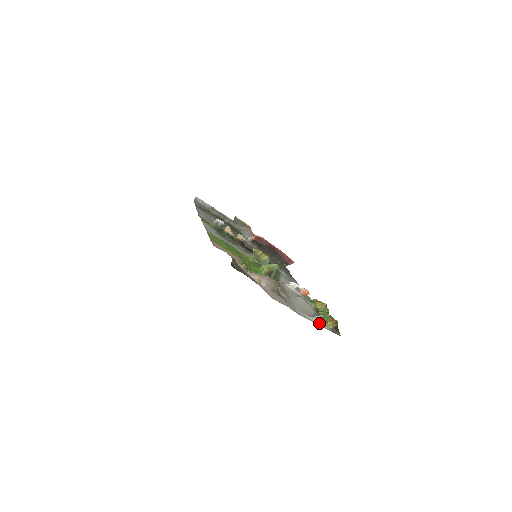
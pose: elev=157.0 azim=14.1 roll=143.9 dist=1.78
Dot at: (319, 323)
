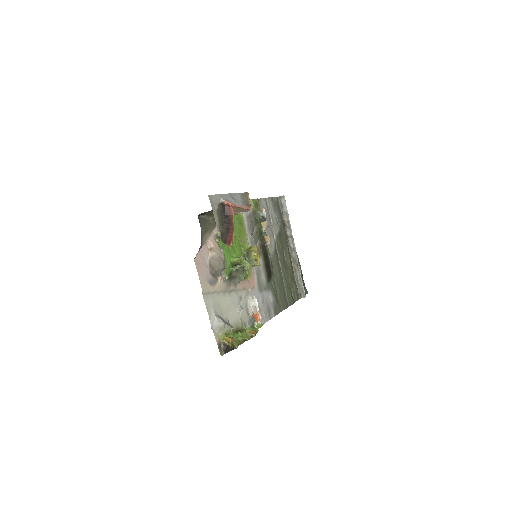
Dot at: (215, 324)
